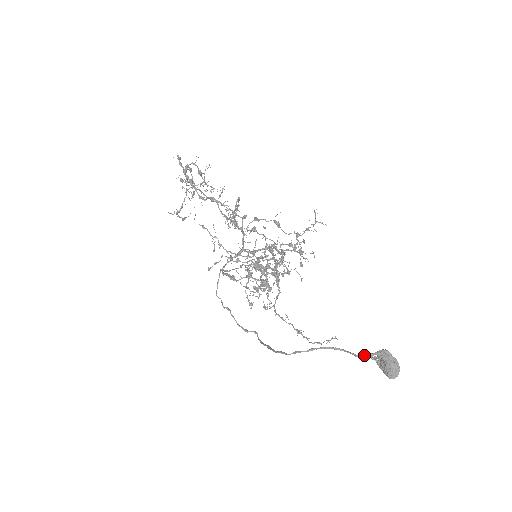
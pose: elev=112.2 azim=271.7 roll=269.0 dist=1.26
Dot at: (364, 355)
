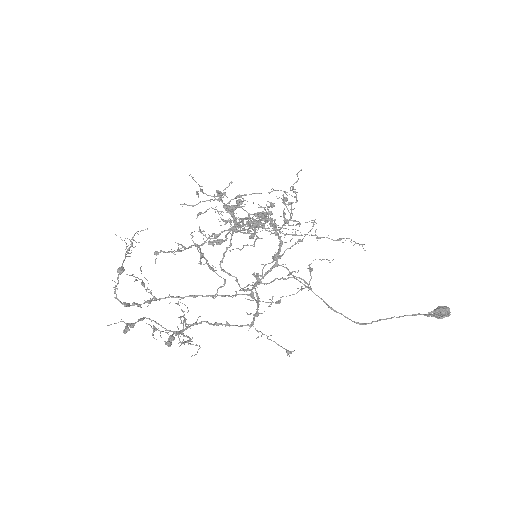
Dot at: occluded
